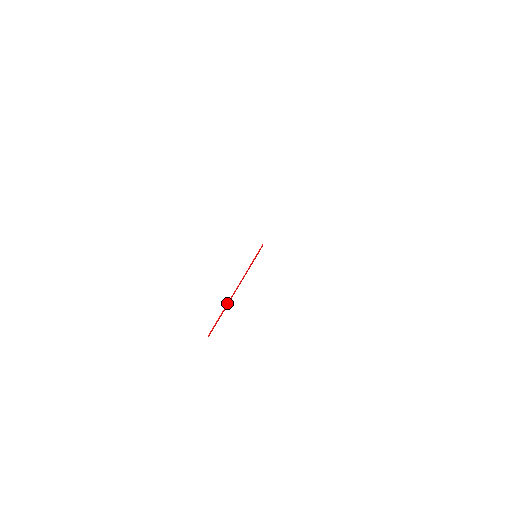
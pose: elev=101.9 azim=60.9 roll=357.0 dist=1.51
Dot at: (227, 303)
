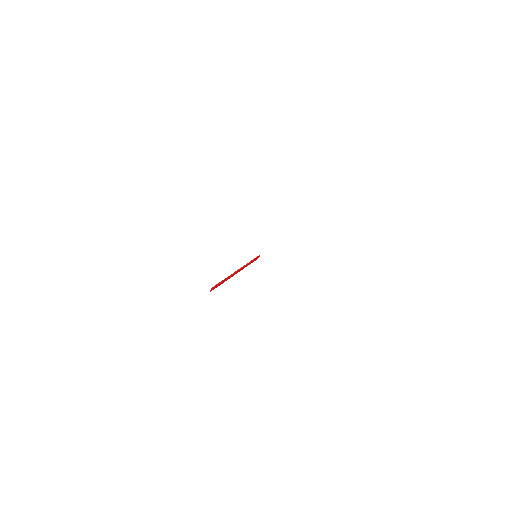
Dot at: occluded
